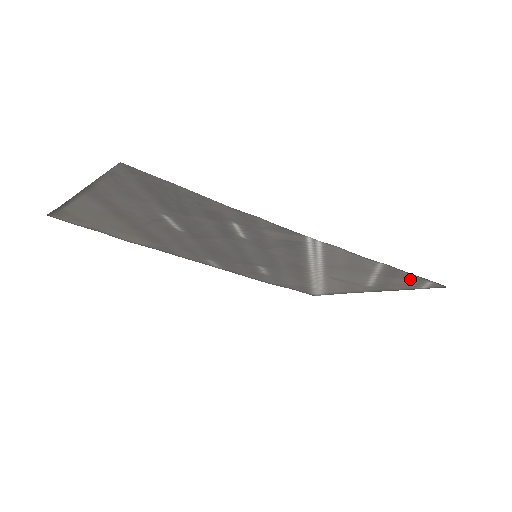
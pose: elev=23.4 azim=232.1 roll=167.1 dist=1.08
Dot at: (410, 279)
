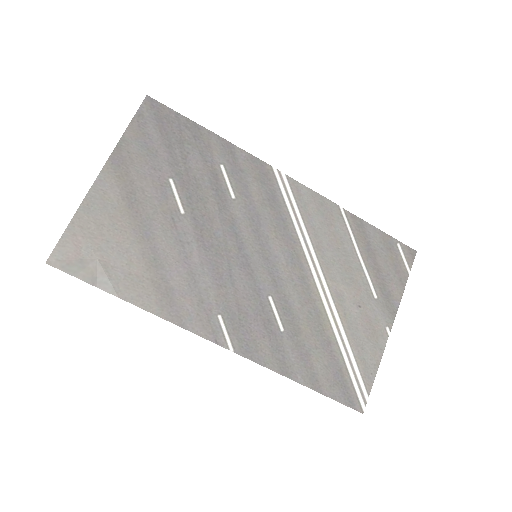
Dot at: (383, 247)
